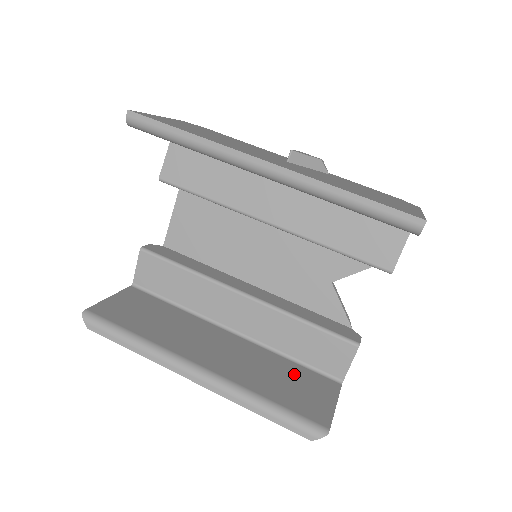
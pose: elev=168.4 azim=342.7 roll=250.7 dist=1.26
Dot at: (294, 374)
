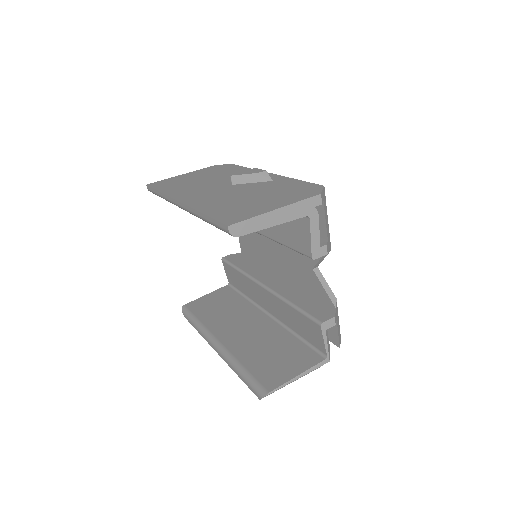
Dot at: (287, 349)
